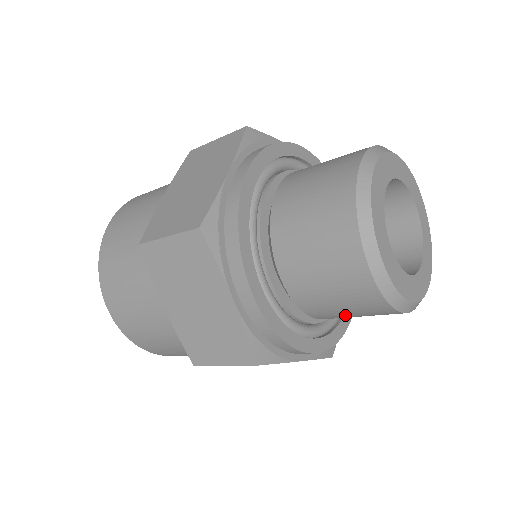
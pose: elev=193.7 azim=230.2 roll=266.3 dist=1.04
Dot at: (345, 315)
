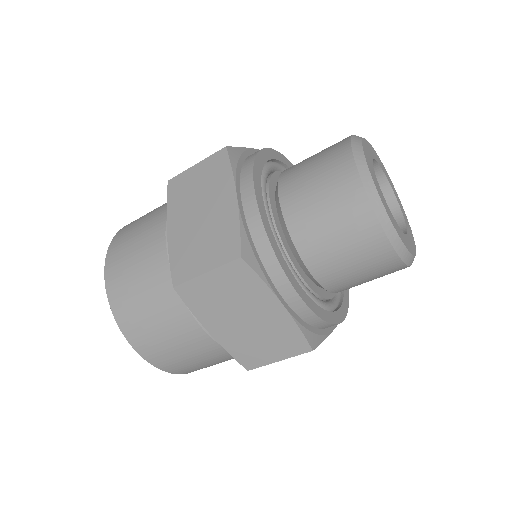
Dot at: (333, 248)
